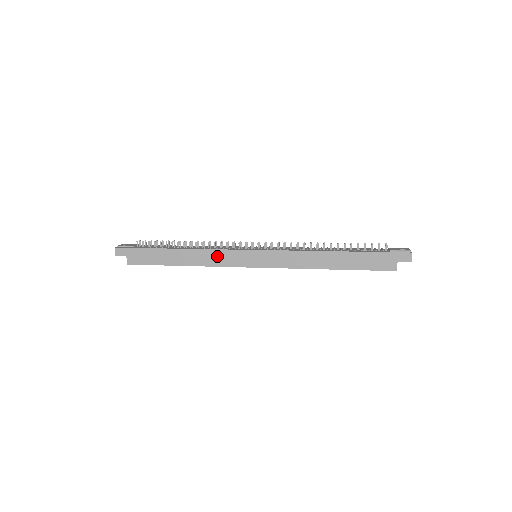
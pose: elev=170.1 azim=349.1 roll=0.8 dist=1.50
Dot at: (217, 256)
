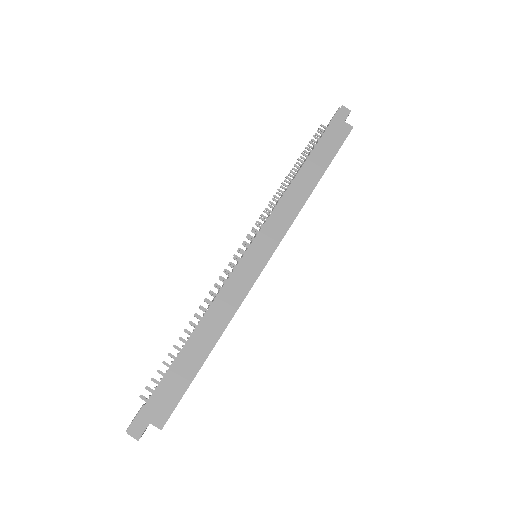
Dot at: (229, 294)
